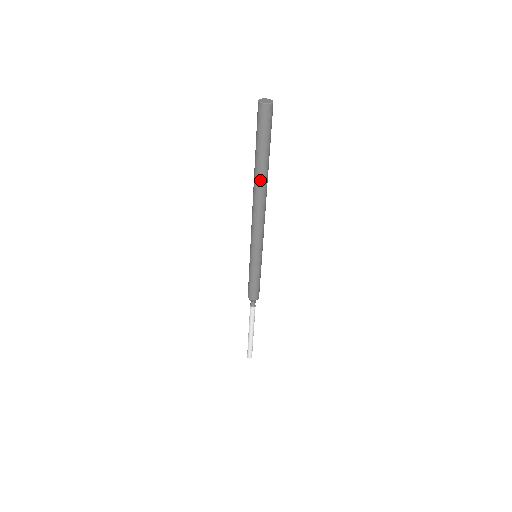
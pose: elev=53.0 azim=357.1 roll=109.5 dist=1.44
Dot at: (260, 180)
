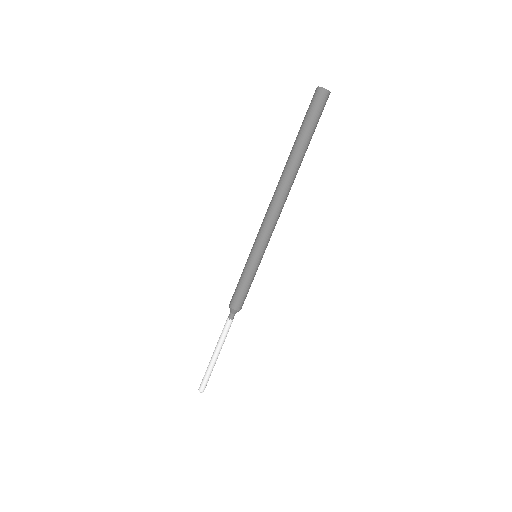
Dot at: (288, 164)
